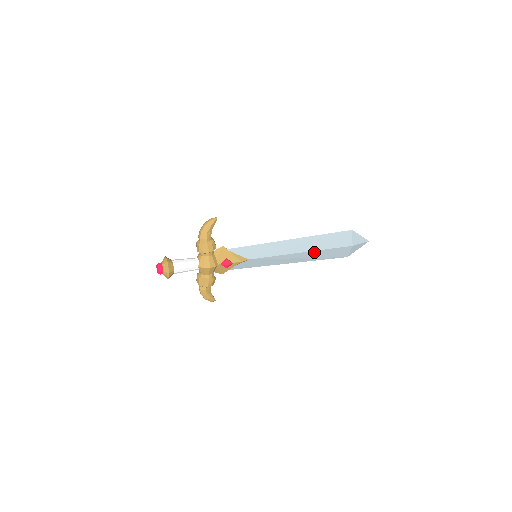
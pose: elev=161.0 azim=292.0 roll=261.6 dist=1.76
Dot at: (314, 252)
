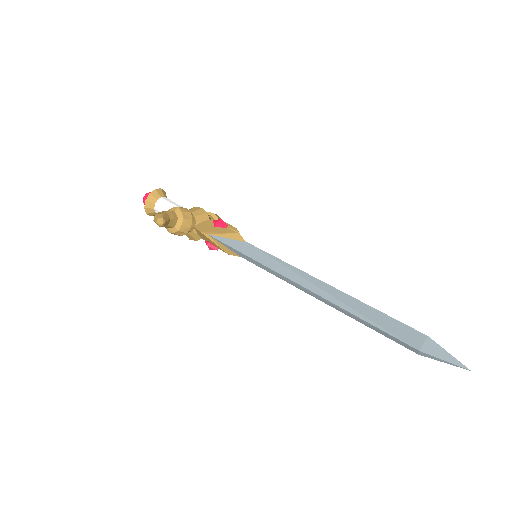
Dot at: occluded
